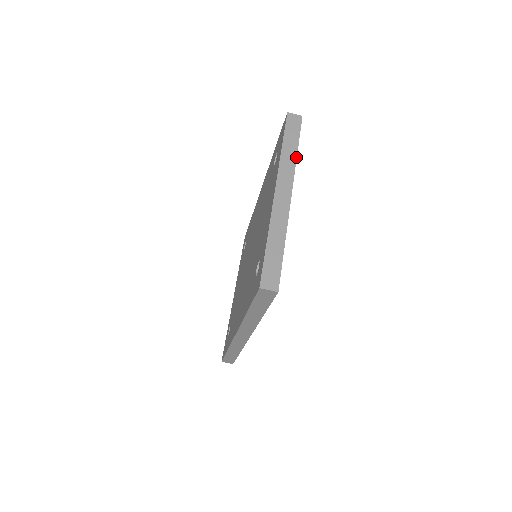
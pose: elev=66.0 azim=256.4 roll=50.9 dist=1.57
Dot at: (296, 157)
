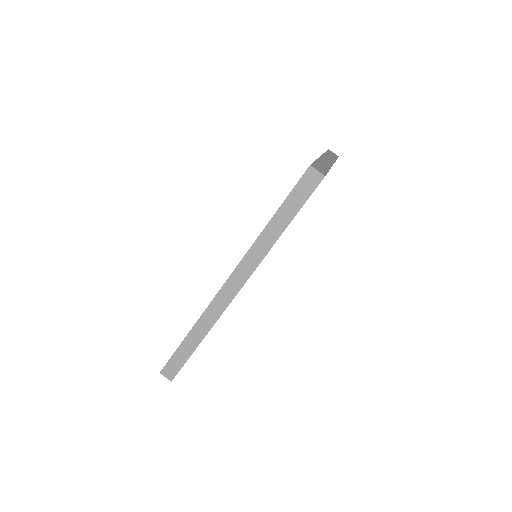
Dot at: occluded
